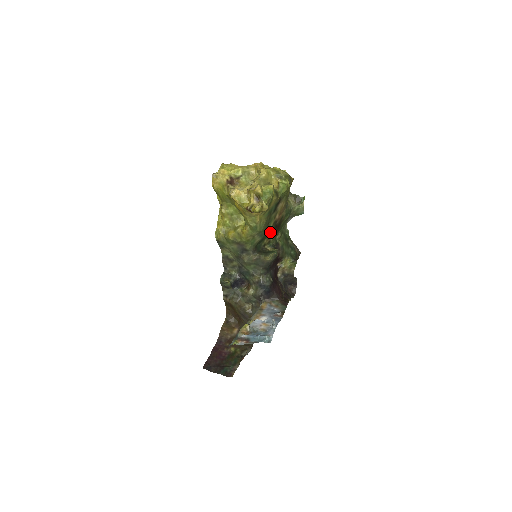
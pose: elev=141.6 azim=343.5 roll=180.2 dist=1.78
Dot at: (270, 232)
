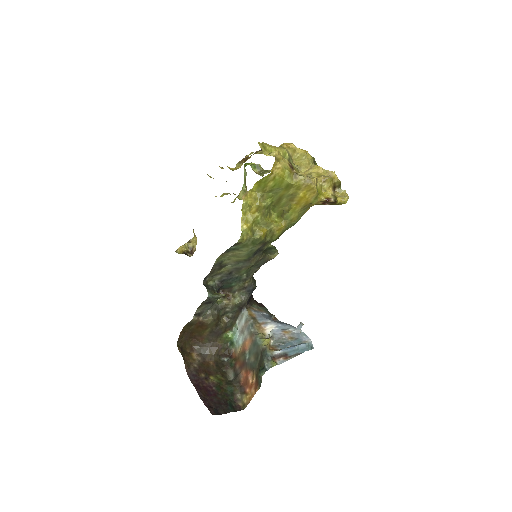
Dot at: occluded
